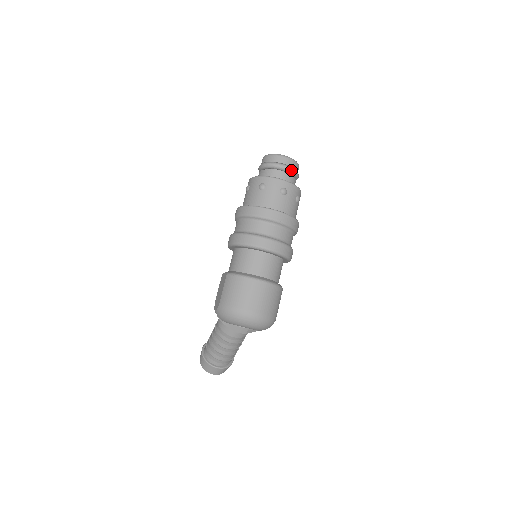
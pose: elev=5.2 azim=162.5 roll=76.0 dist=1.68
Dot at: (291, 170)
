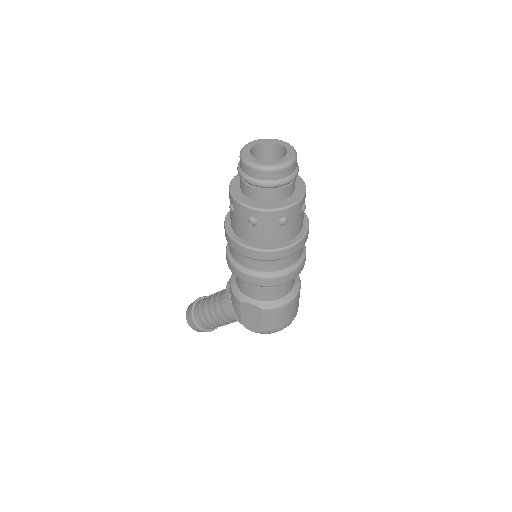
Dot at: (298, 171)
